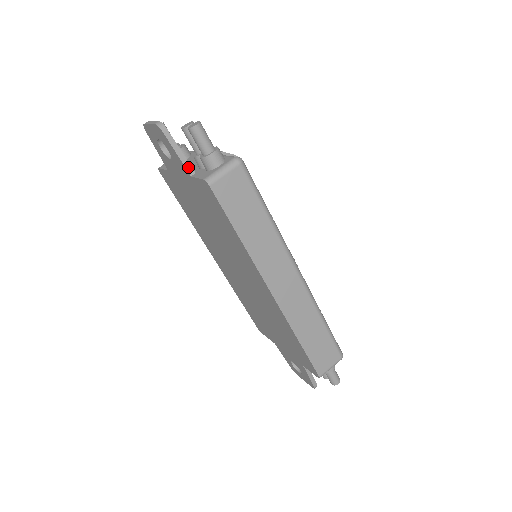
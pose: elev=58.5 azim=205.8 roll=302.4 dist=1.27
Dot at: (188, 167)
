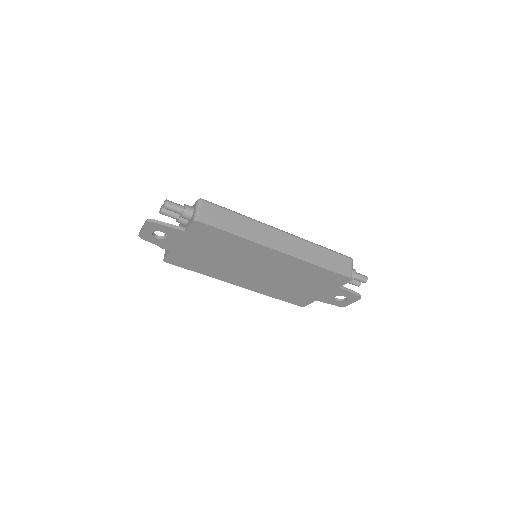
Dot at: (179, 228)
